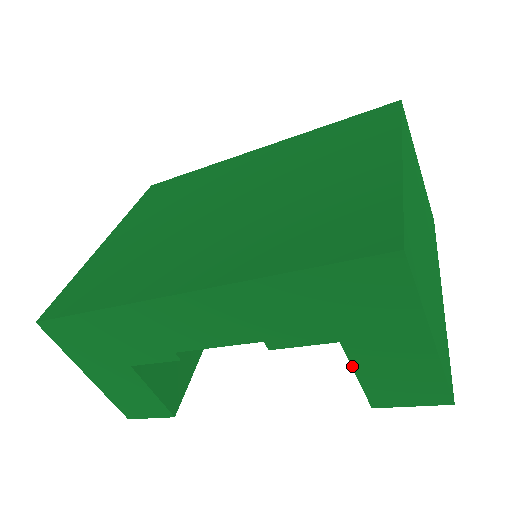
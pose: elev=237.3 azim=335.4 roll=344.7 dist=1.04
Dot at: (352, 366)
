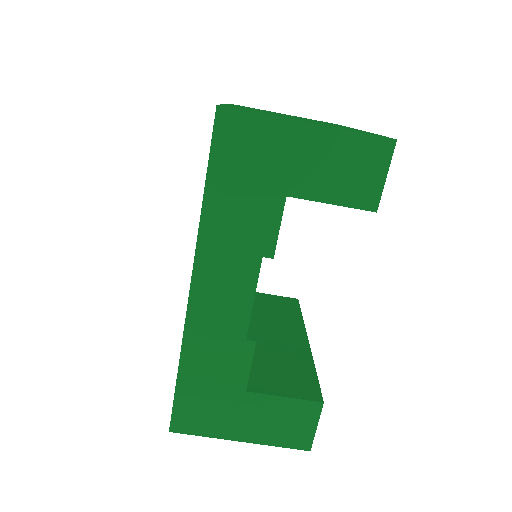
Dot at: (317, 201)
